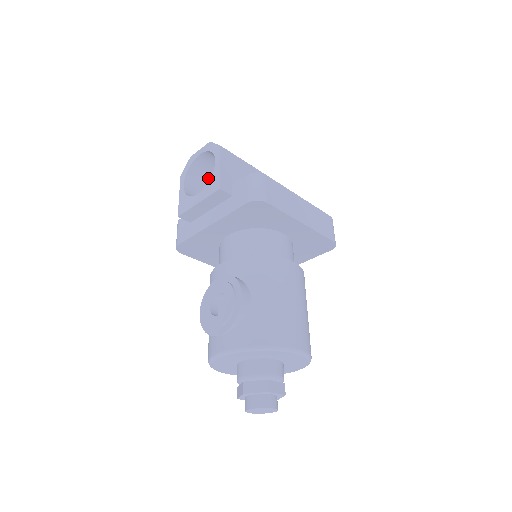
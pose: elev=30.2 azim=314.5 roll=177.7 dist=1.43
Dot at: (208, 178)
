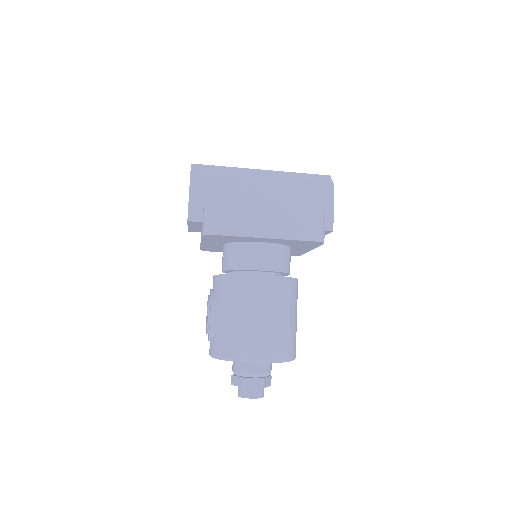
Dot at: occluded
